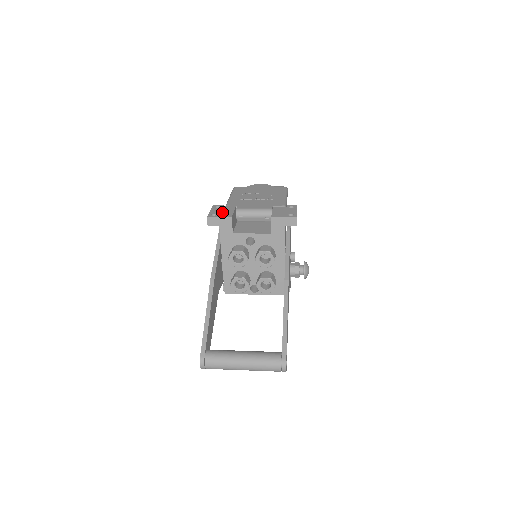
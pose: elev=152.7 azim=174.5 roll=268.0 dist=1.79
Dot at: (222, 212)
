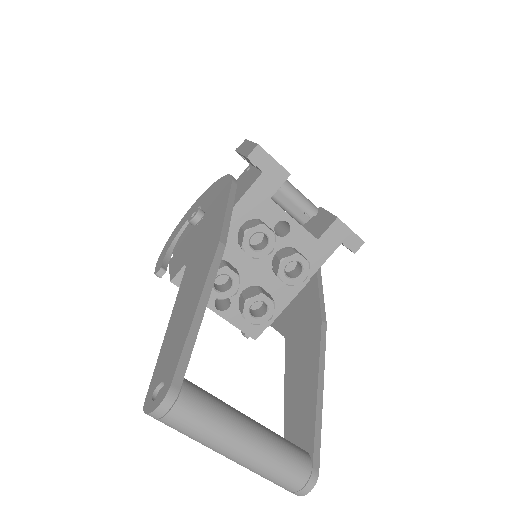
Dot at: occluded
